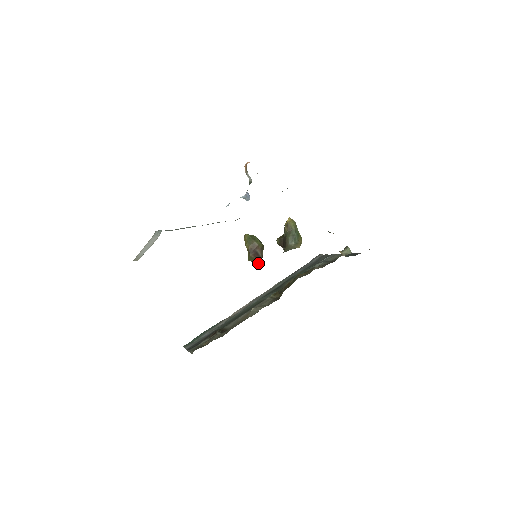
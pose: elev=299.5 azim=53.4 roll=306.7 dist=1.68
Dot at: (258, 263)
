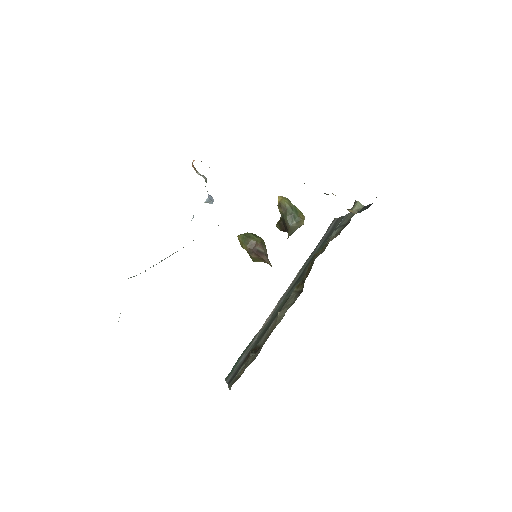
Dot at: (264, 261)
